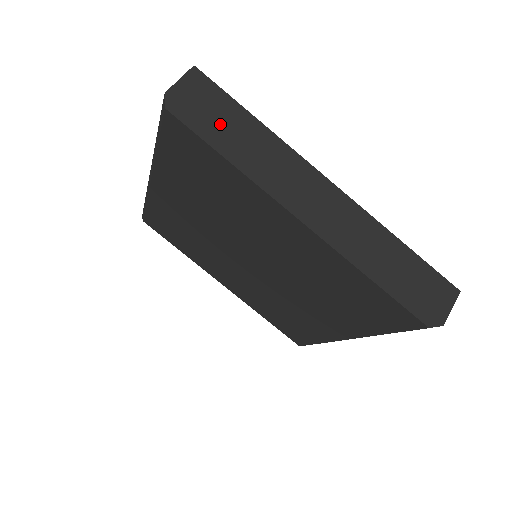
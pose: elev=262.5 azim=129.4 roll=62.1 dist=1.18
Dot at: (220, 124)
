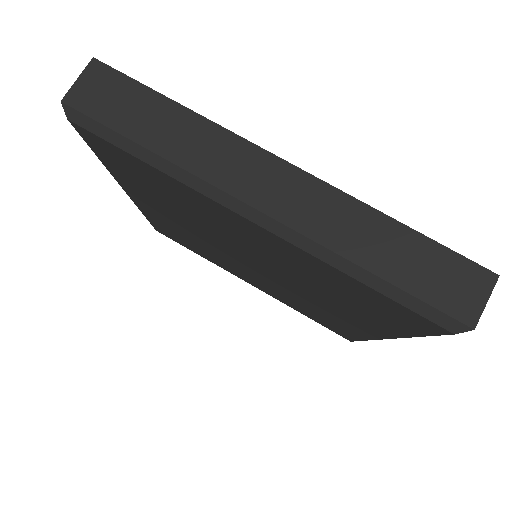
Dot at: (131, 122)
